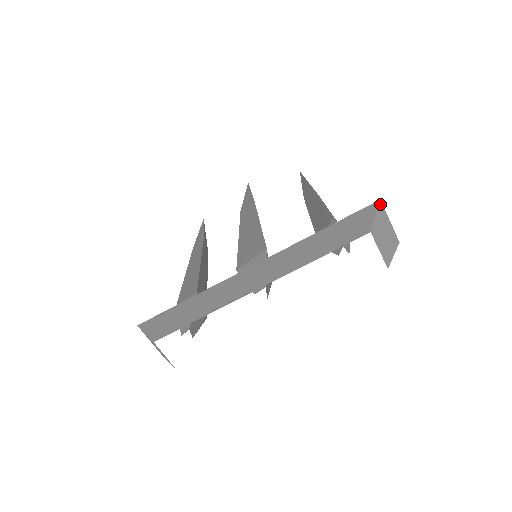
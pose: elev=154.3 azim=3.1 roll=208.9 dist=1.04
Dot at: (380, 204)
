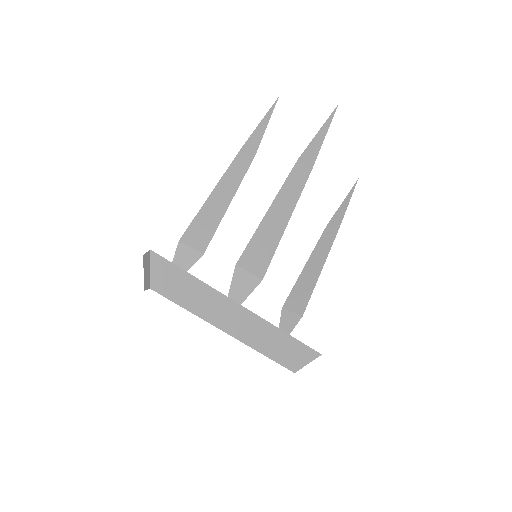
Dot at: occluded
